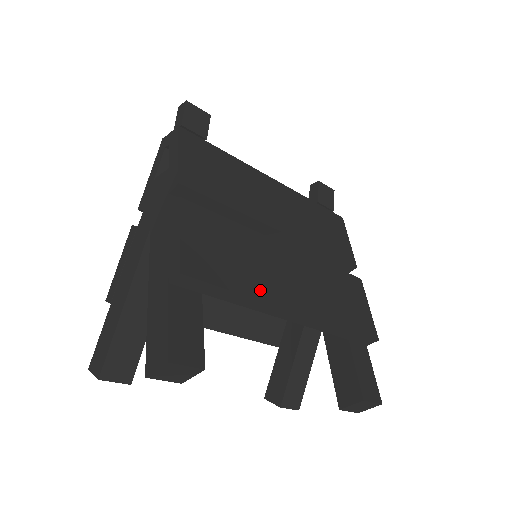
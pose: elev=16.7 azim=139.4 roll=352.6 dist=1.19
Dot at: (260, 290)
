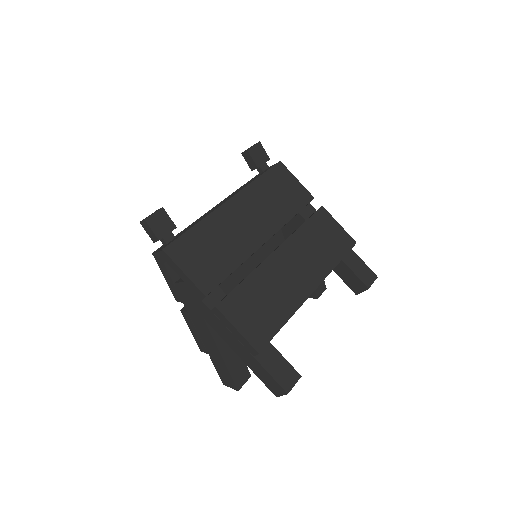
Dot at: (290, 306)
